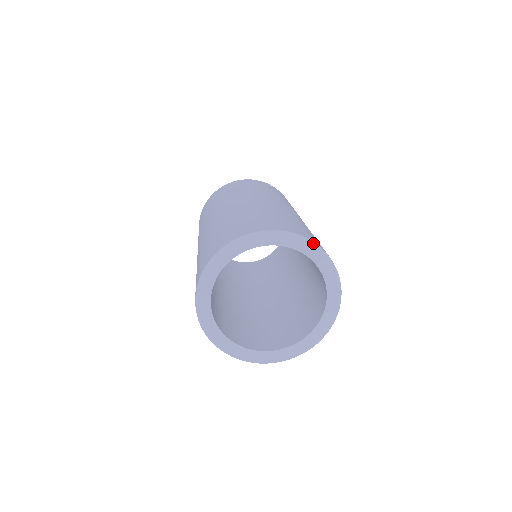
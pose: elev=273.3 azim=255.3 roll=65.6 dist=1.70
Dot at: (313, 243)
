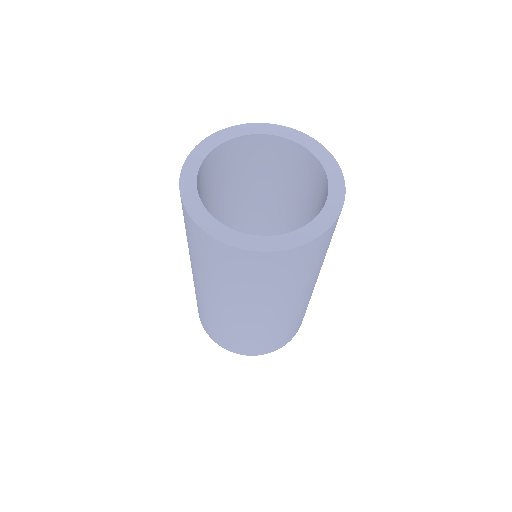
Dot at: (326, 150)
